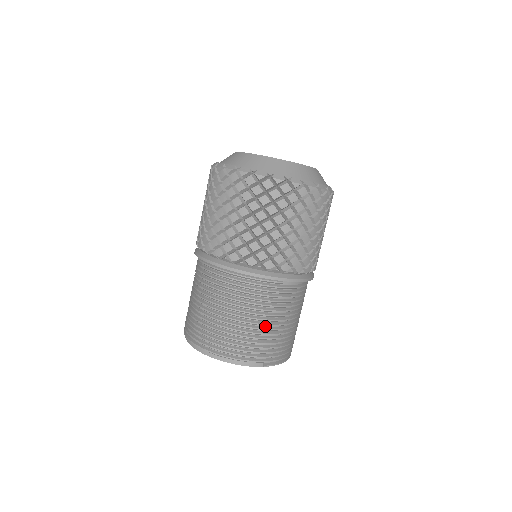
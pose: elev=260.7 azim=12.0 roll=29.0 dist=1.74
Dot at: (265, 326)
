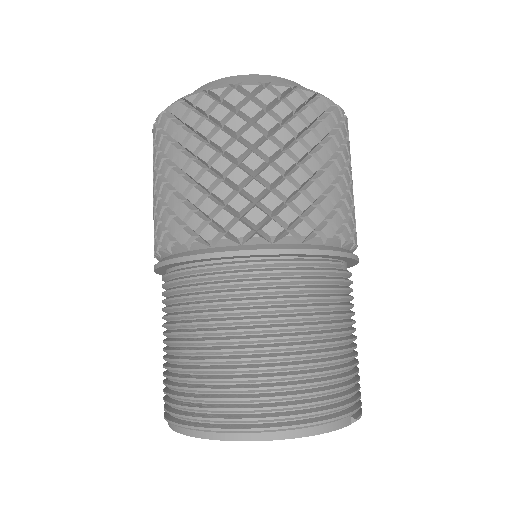
Dot at: (339, 346)
